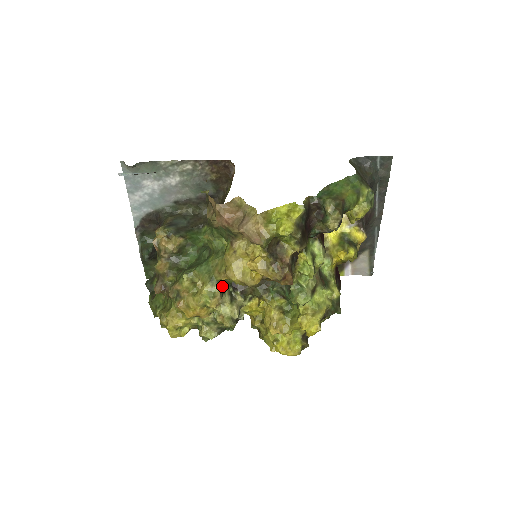
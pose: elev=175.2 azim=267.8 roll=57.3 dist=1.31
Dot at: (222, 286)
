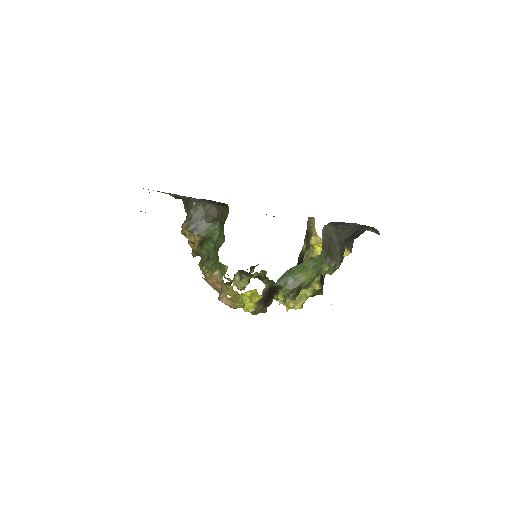
Dot at: (228, 283)
